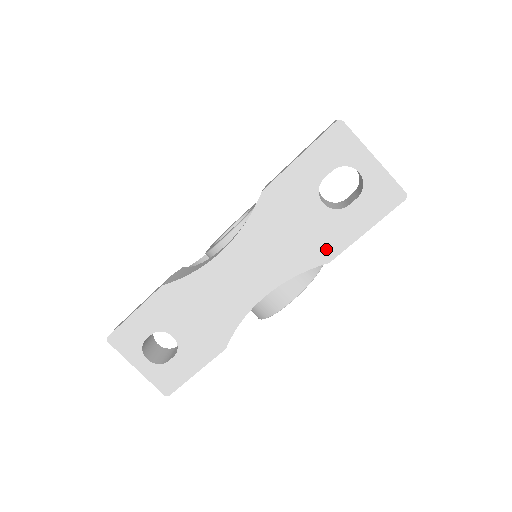
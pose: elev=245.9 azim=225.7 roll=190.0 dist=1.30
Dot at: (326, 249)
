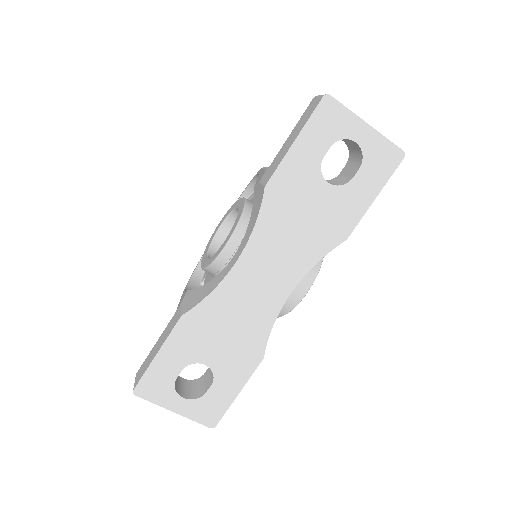
Dot at: (341, 227)
